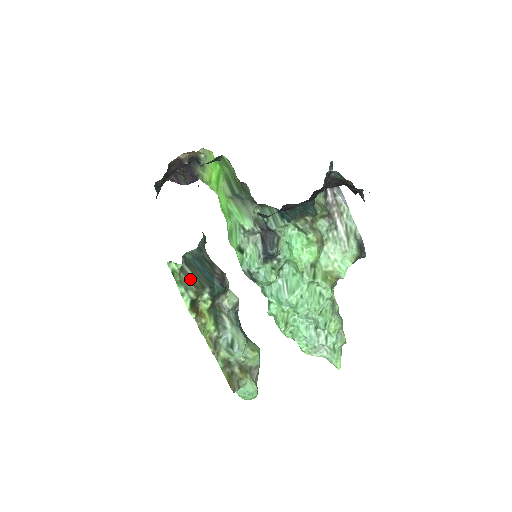
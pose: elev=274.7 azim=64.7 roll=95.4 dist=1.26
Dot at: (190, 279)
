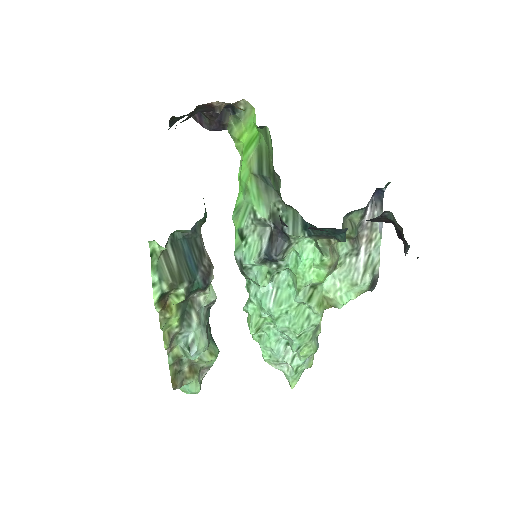
Dot at: (170, 266)
